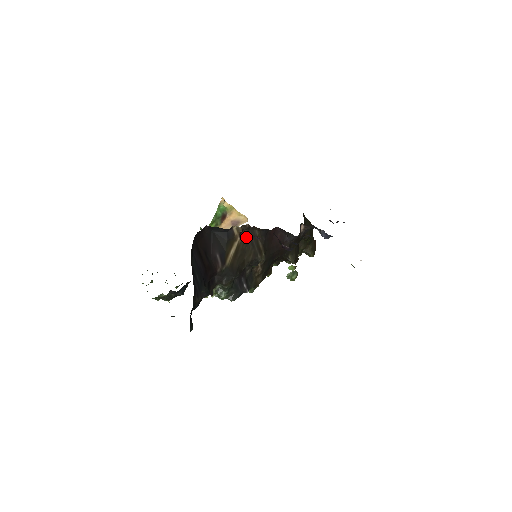
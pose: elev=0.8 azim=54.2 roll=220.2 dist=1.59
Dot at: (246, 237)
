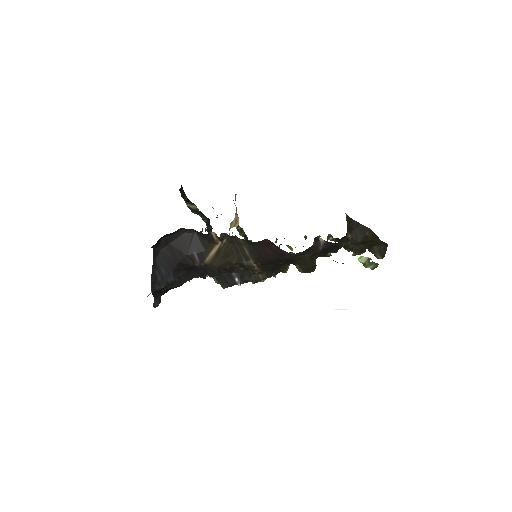
Dot at: (229, 242)
